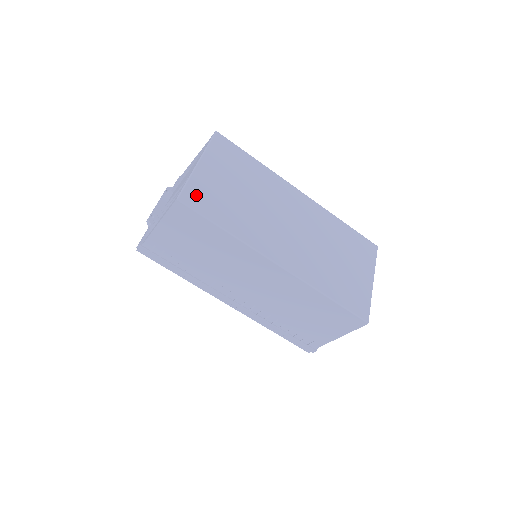
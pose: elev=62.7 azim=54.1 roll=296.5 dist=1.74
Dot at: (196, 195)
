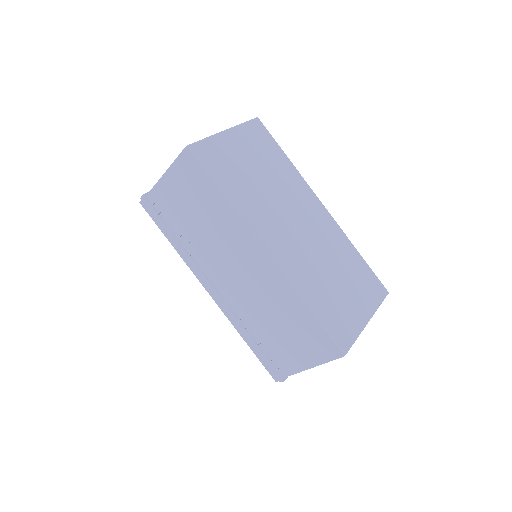
Dot at: (209, 152)
